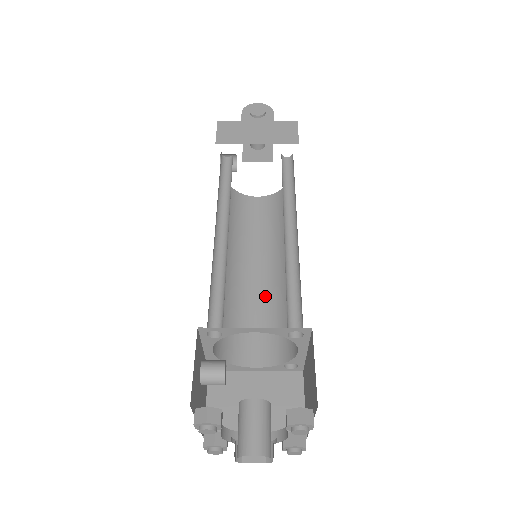
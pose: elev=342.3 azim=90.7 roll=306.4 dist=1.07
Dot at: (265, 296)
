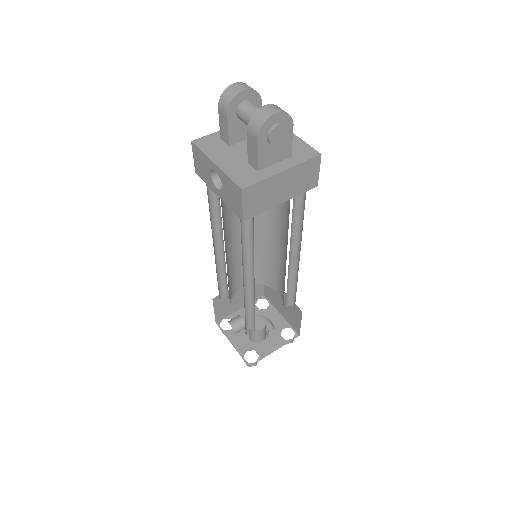
Dot at: occluded
